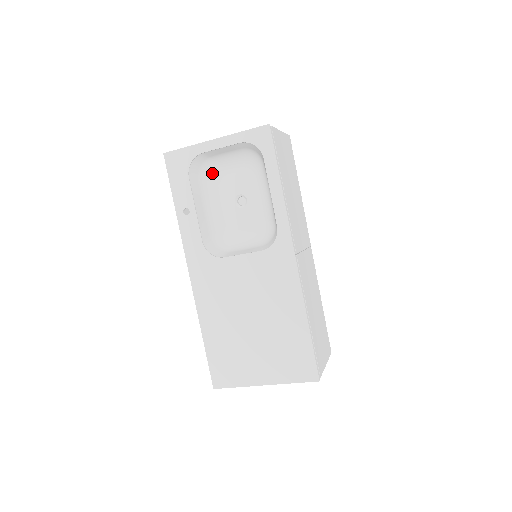
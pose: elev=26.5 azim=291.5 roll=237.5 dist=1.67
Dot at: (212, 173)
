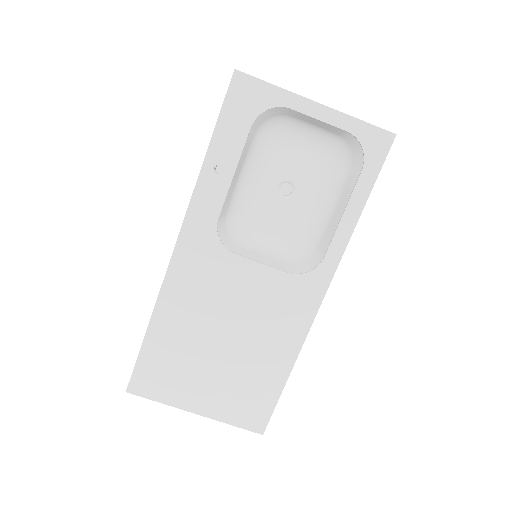
Dot at: (273, 133)
